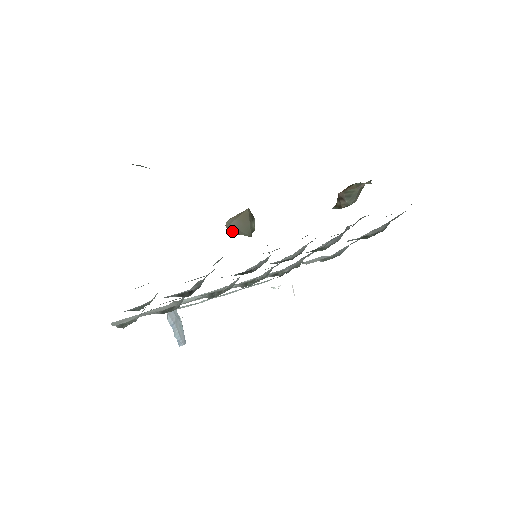
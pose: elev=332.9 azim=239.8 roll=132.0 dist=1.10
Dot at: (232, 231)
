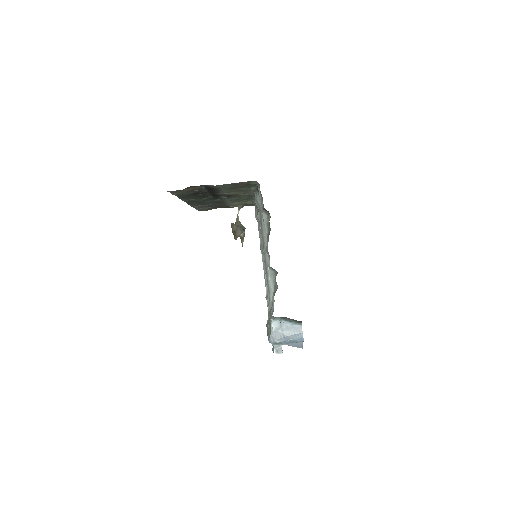
Dot at: (240, 229)
